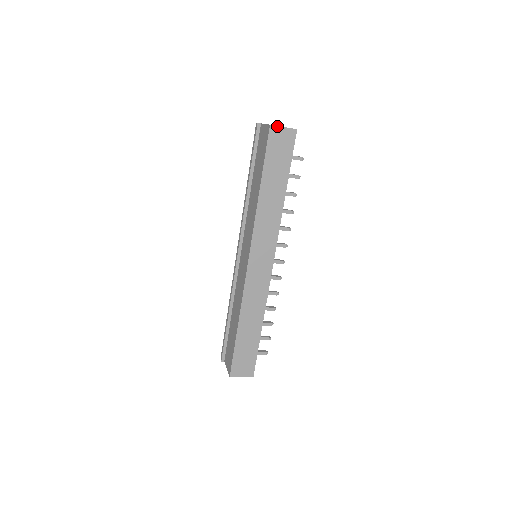
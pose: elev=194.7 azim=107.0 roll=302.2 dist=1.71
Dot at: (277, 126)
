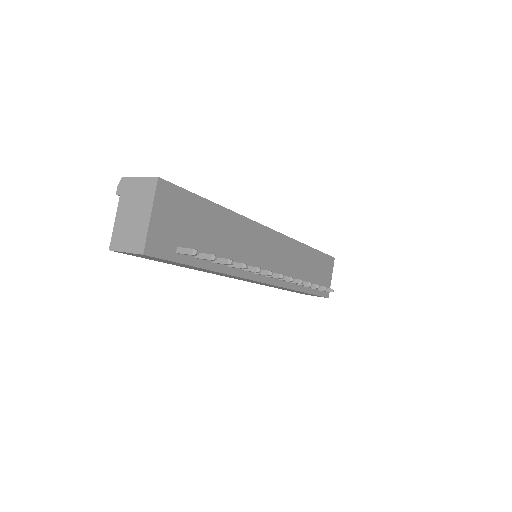
Dot at: (118, 251)
